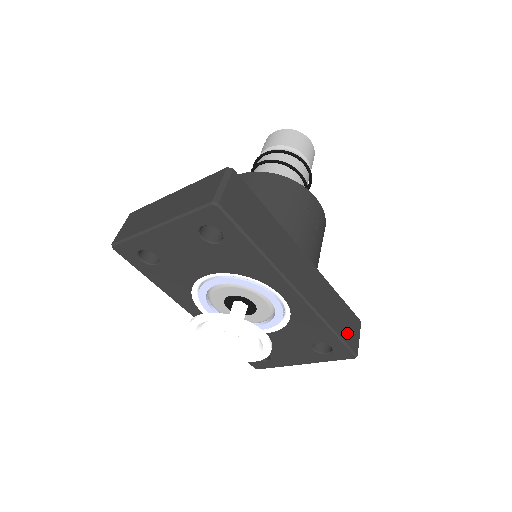
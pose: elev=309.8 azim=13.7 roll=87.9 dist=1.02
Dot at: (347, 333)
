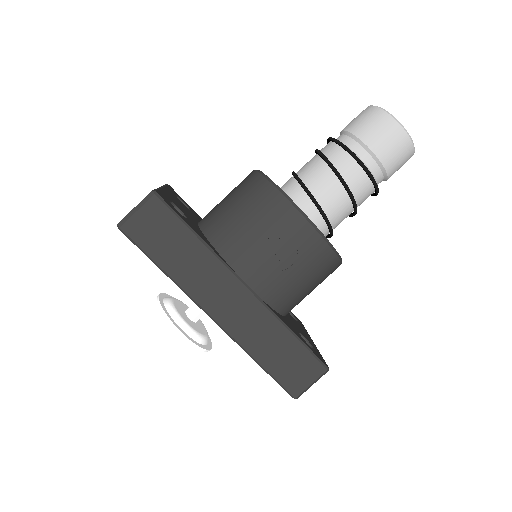
Dot at: (287, 373)
